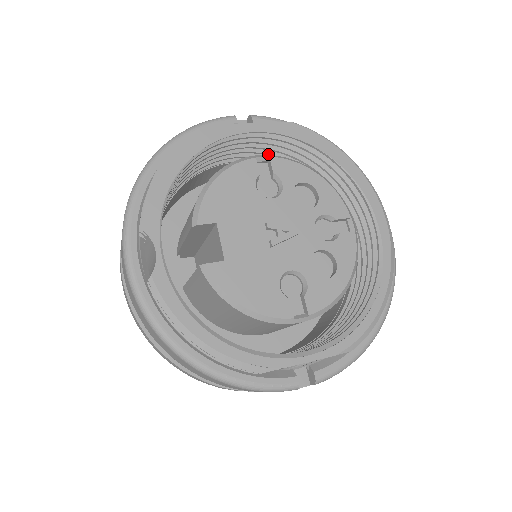
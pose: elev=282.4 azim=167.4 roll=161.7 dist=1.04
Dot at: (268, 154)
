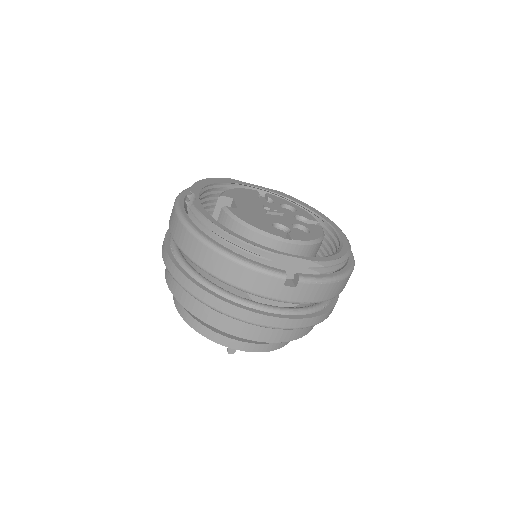
Dot at: occluded
